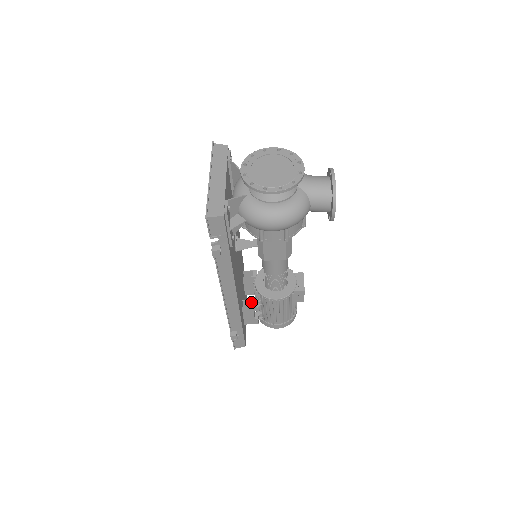
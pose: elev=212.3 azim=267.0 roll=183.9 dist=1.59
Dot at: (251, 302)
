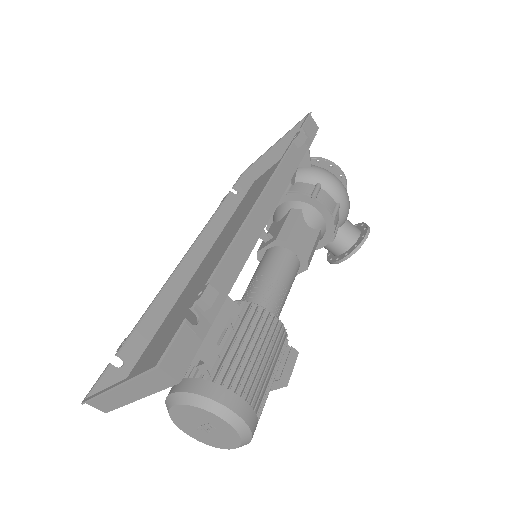
Dot at: occluded
